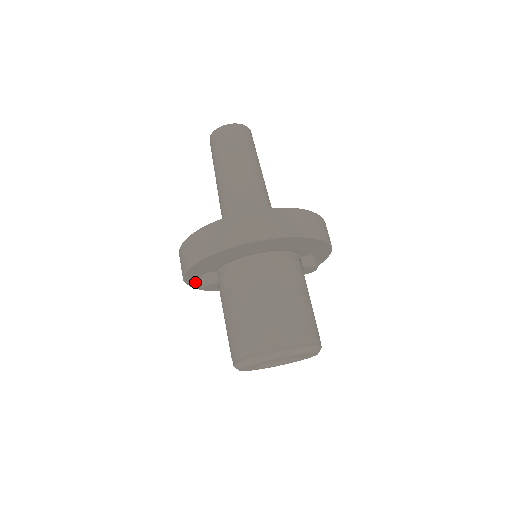
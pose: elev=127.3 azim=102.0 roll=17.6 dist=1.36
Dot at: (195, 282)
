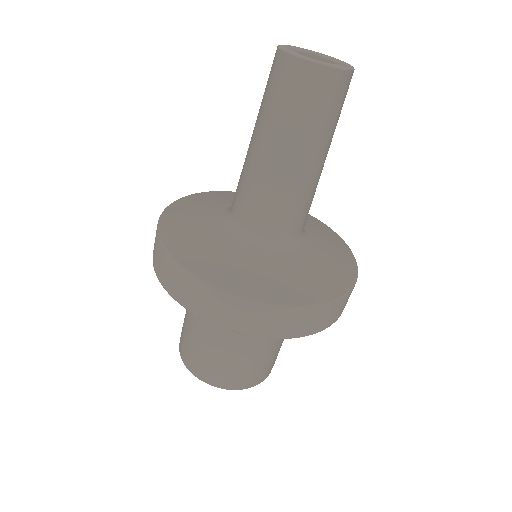
Dot at: occluded
